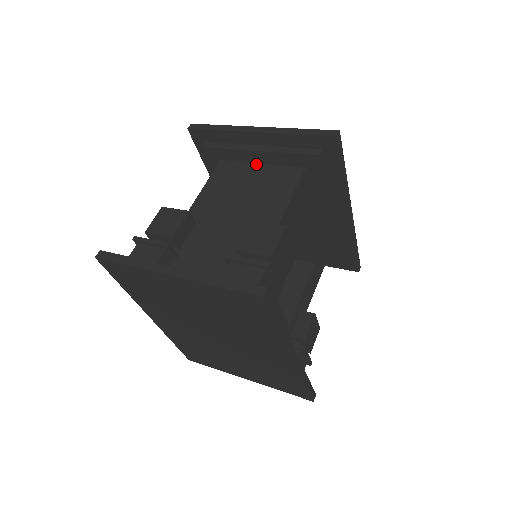
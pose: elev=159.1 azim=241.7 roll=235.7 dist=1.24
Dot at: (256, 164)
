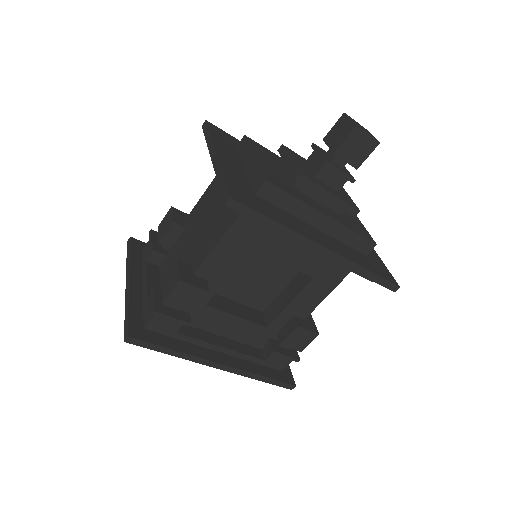
Dot at: occluded
